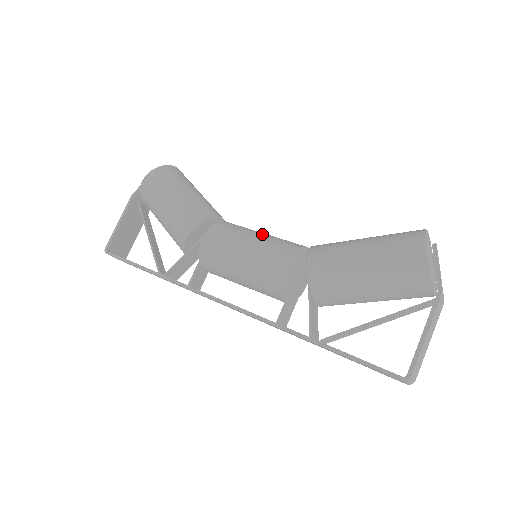
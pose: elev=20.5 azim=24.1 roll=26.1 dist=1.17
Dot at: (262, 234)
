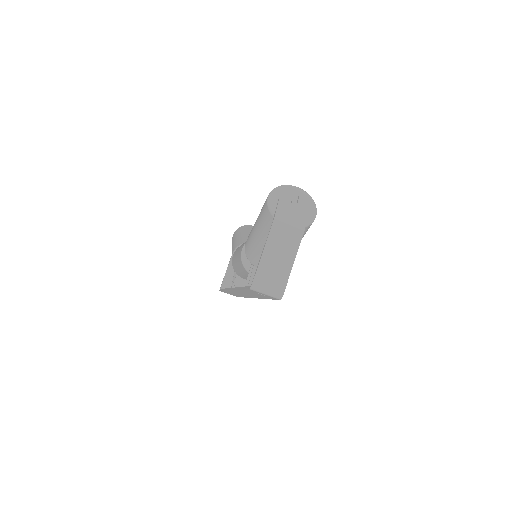
Dot at: occluded
